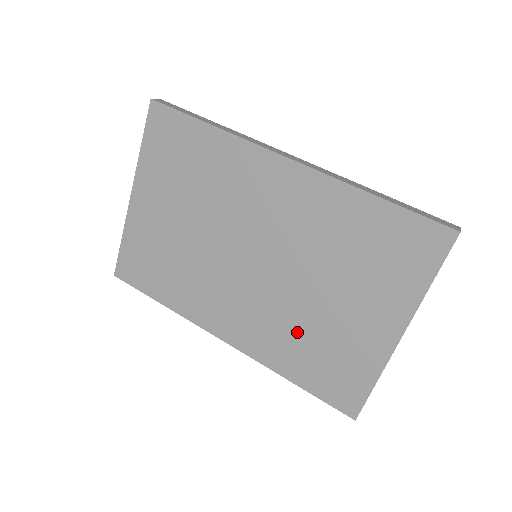
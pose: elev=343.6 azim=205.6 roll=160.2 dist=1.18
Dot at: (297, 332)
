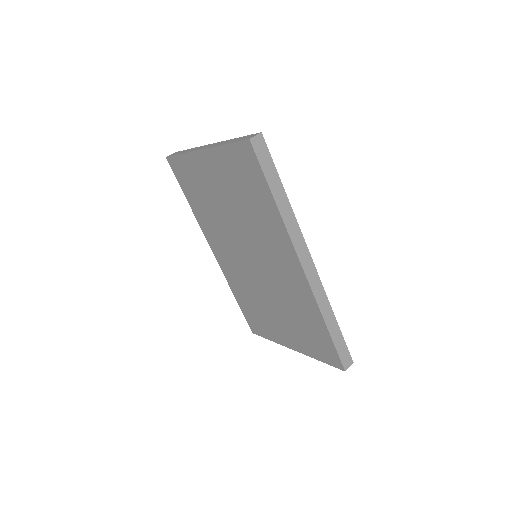
Dot at: (251, 296)
